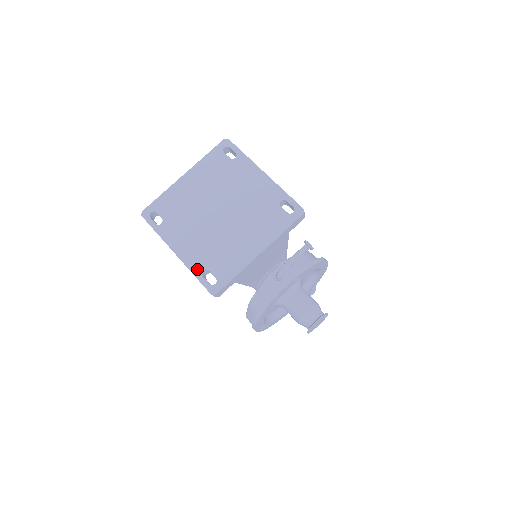
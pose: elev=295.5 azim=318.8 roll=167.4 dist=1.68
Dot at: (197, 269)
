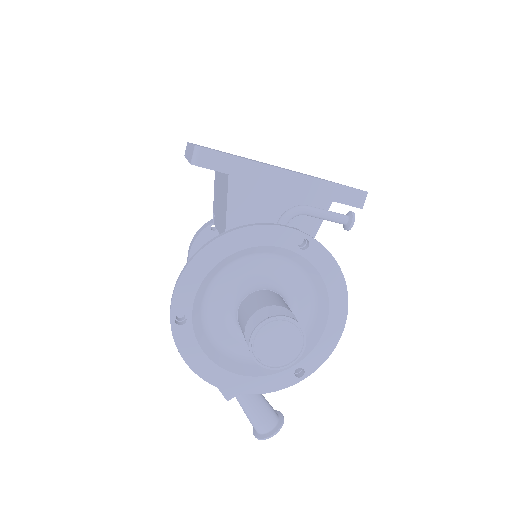
Dot at: occluded
